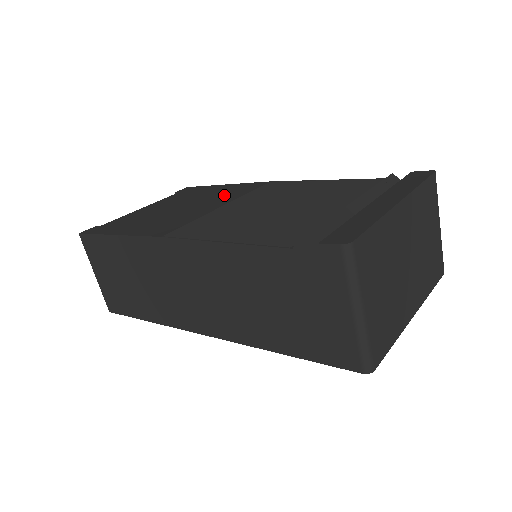
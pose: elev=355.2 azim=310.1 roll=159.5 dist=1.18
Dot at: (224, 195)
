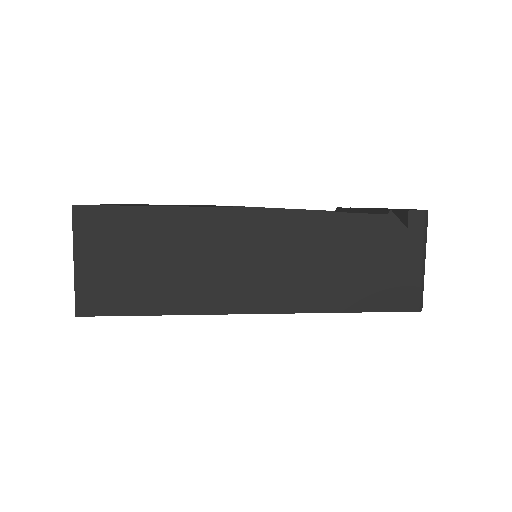
Dot at: occluded
